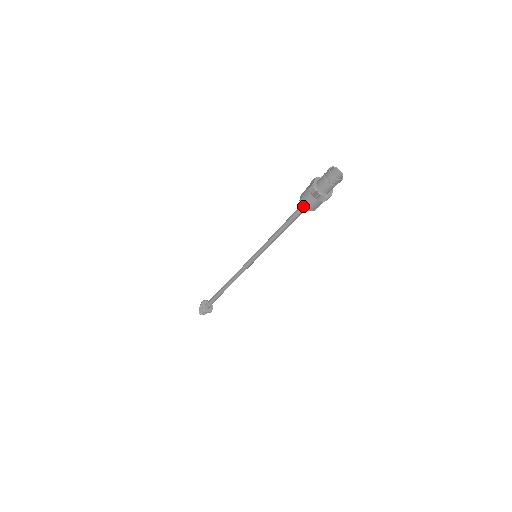
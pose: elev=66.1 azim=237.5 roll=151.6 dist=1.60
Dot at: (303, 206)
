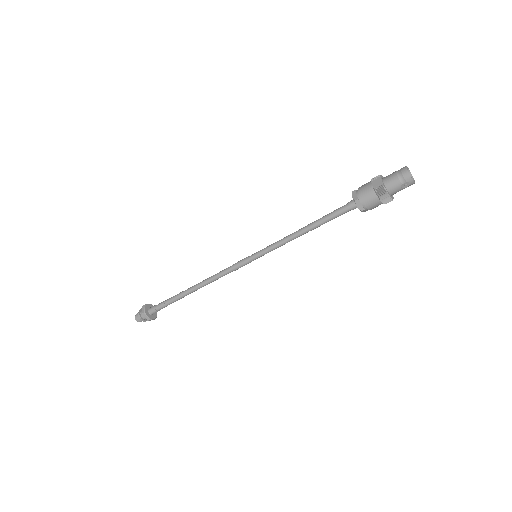
Dot at: (358, 207)
